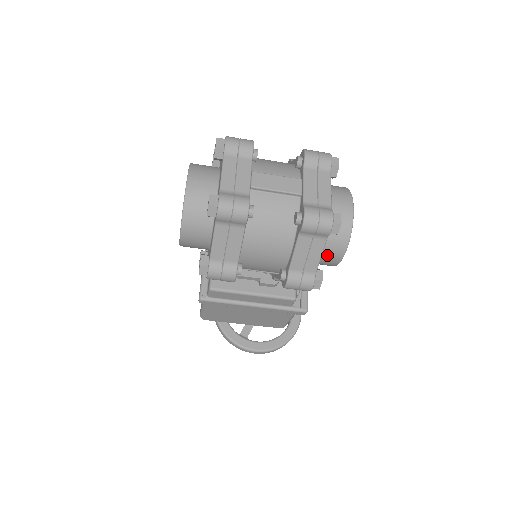
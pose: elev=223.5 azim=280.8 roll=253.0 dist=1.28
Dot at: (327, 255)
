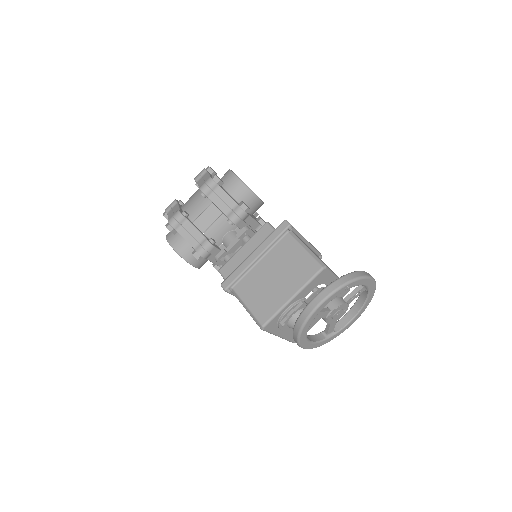
Dot at: (226, 180)
